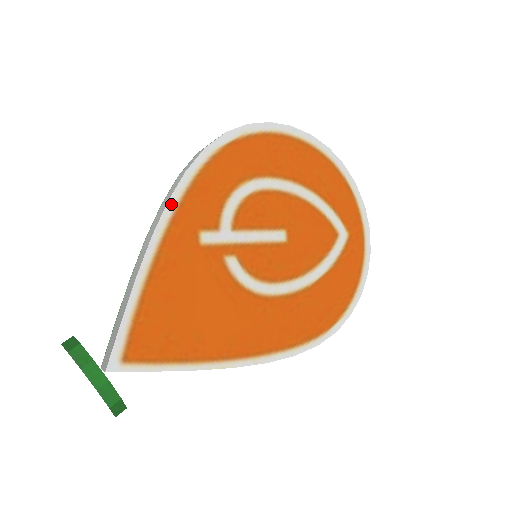
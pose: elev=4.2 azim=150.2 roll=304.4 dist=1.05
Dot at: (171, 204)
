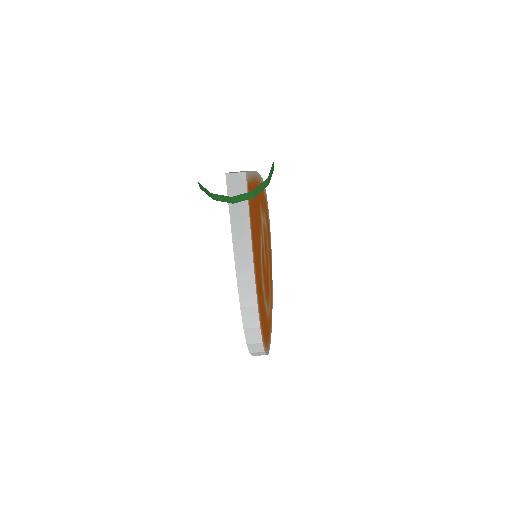
Dot at: (260, 177)
